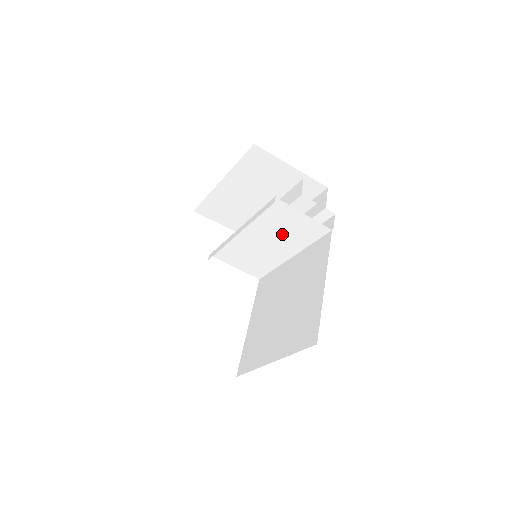
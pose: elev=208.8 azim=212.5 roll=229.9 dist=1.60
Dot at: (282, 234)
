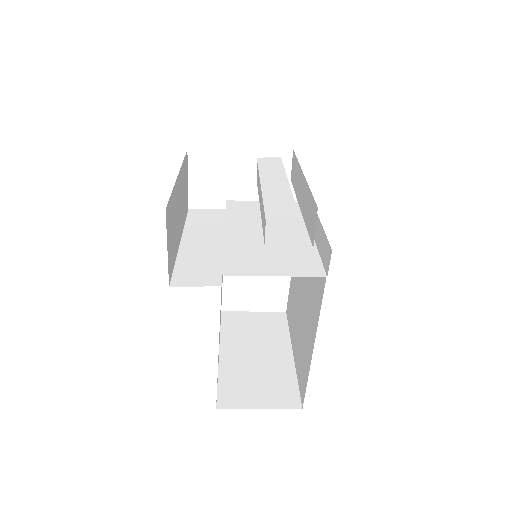
Dot at: (275, 246)
